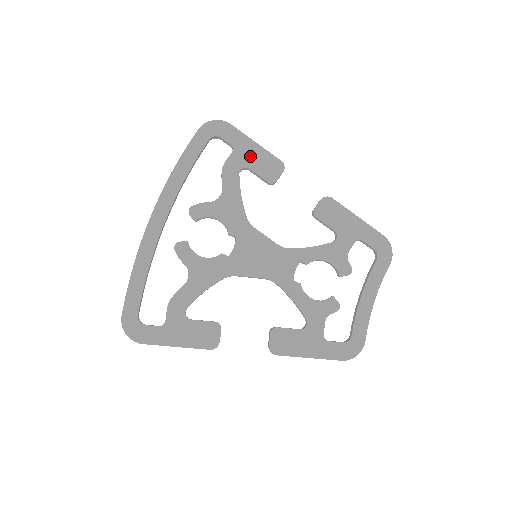
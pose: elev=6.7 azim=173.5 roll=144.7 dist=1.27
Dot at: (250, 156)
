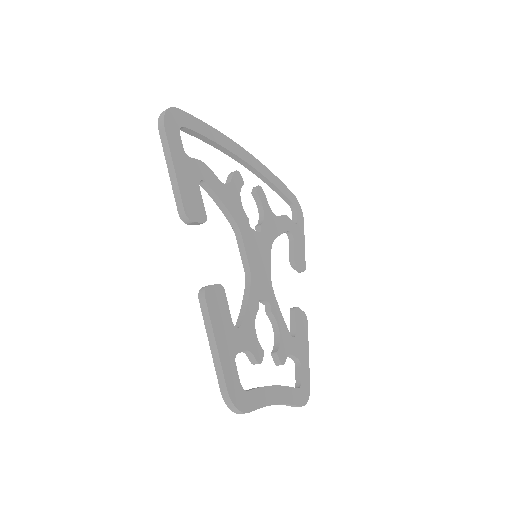
Dot at: (298, 239)
